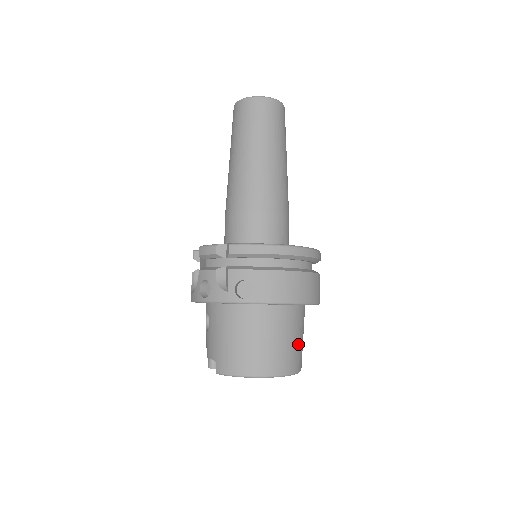
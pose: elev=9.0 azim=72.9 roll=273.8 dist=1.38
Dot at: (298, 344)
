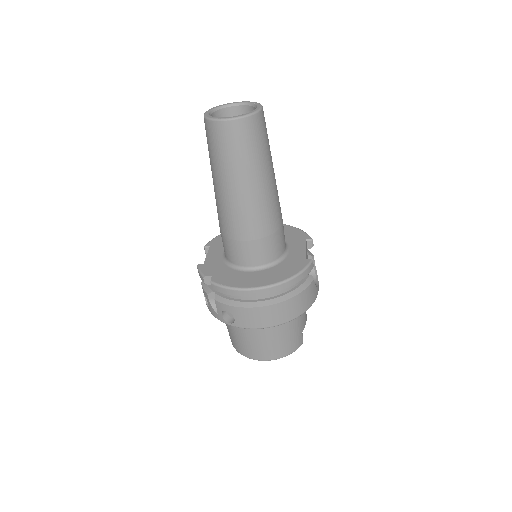
Dot at: (292, 336)
